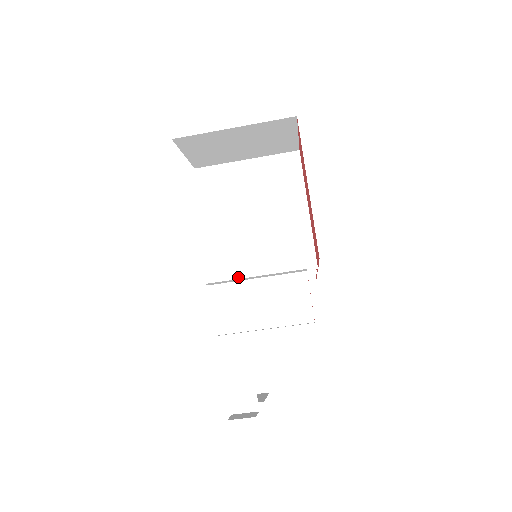
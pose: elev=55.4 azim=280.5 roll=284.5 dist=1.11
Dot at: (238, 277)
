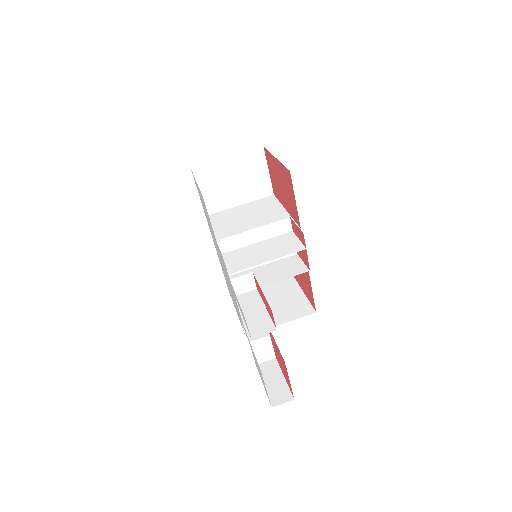
Dot at: (242, 246)
